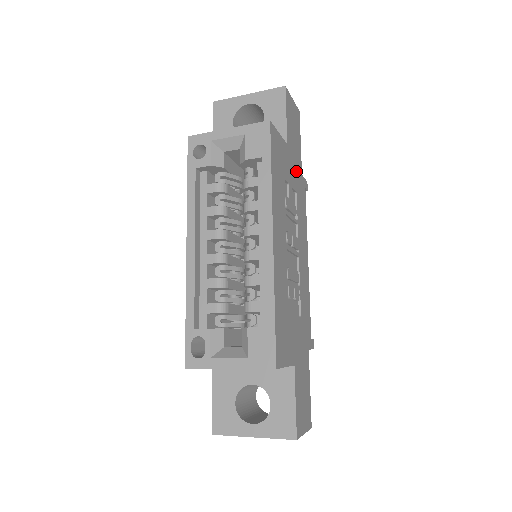
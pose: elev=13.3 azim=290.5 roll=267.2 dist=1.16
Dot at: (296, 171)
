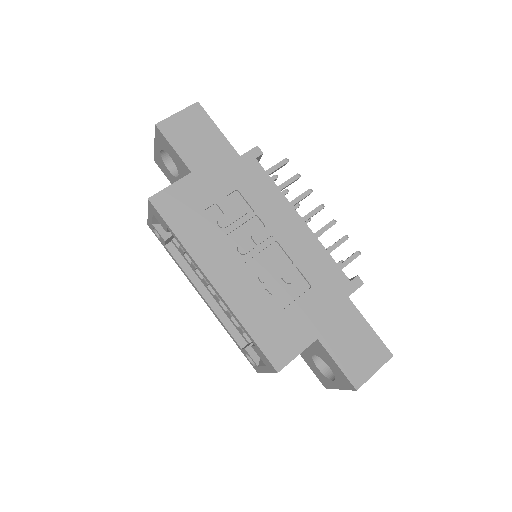
Dot at: (225, 170)
